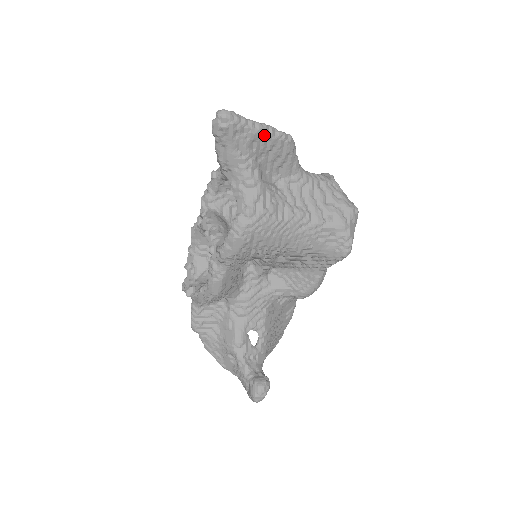
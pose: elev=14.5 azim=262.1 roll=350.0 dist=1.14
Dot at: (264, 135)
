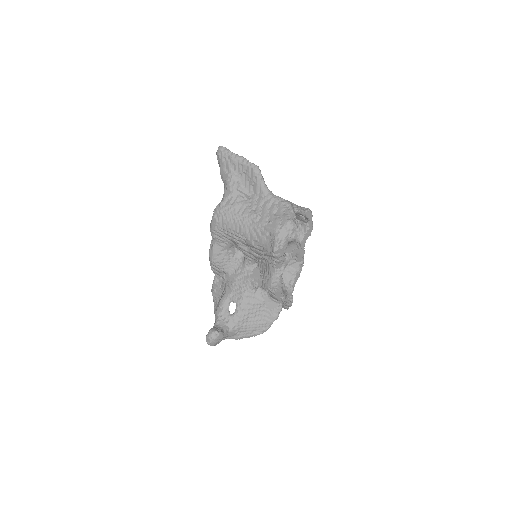
Dot at: (239, 162)
